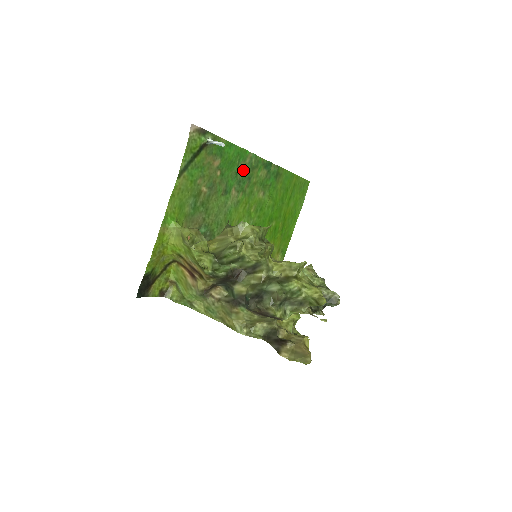
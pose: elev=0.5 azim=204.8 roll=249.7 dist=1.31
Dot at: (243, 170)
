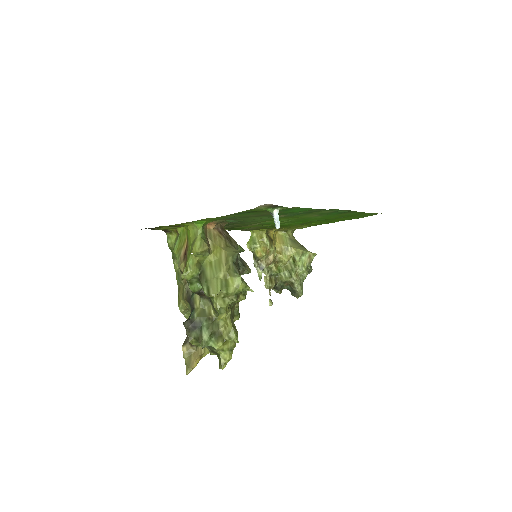
Dot at: occluded
